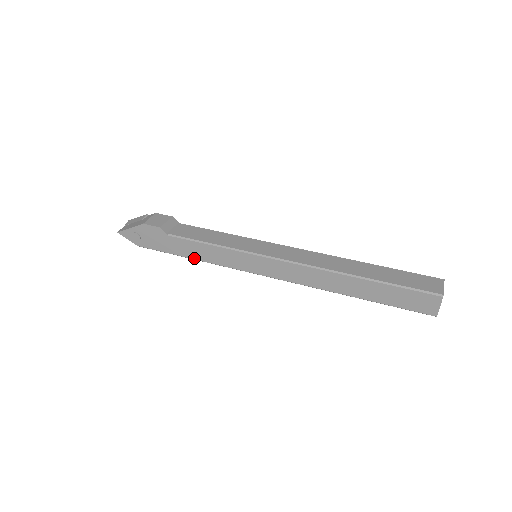
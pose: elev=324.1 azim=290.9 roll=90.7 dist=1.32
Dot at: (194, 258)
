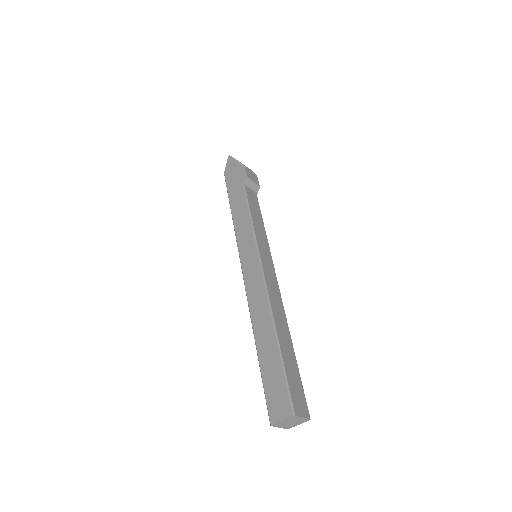
Dot at: (233, 212)
